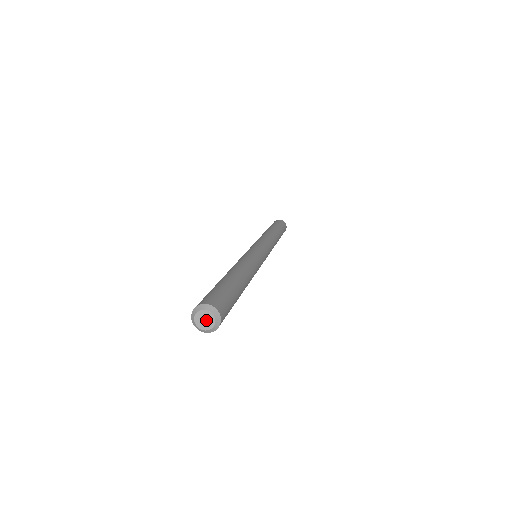
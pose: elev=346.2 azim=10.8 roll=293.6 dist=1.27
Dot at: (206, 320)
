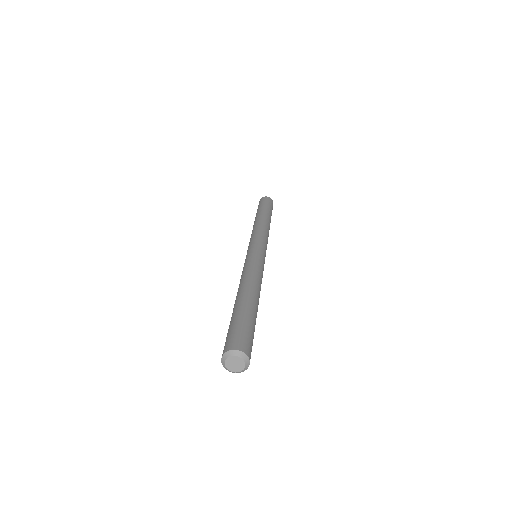
Dot at: (236, 364)
